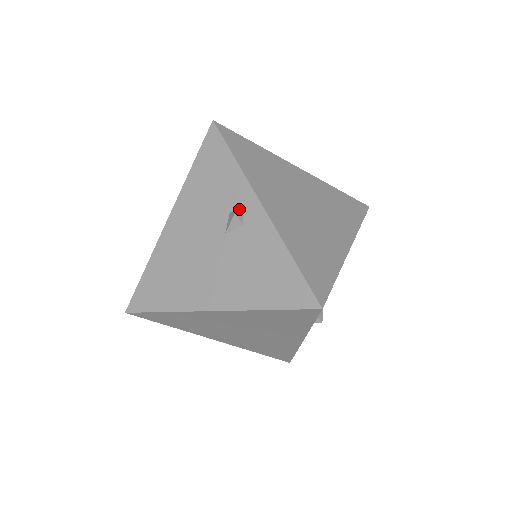
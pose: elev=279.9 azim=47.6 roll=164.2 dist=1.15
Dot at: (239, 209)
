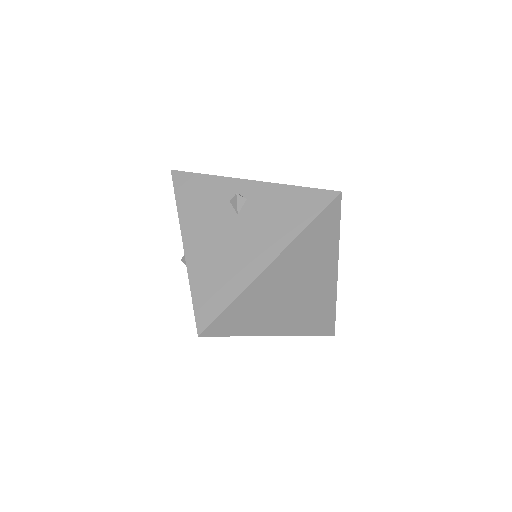
Dot at: occluded
